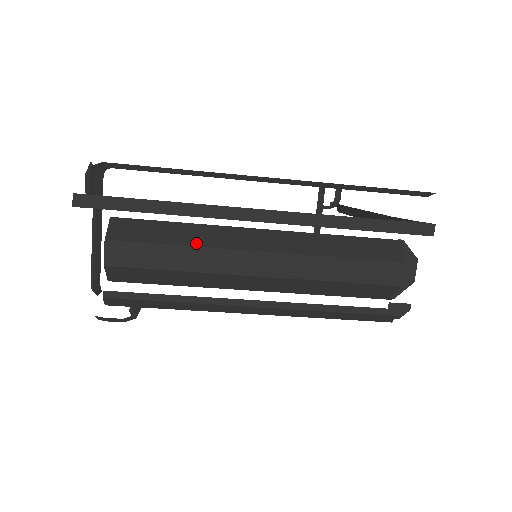
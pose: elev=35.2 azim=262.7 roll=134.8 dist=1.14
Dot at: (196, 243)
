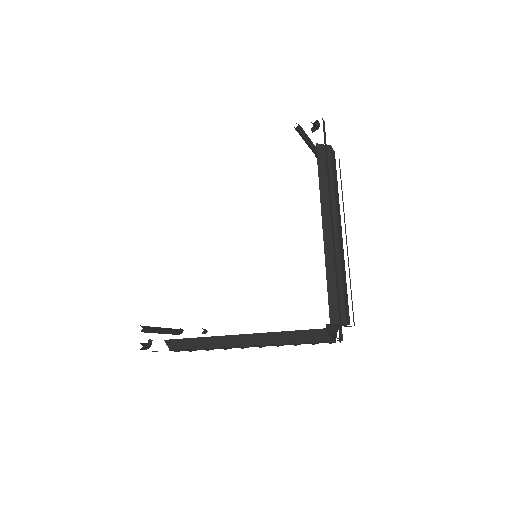
Dot at: (211, 347)
